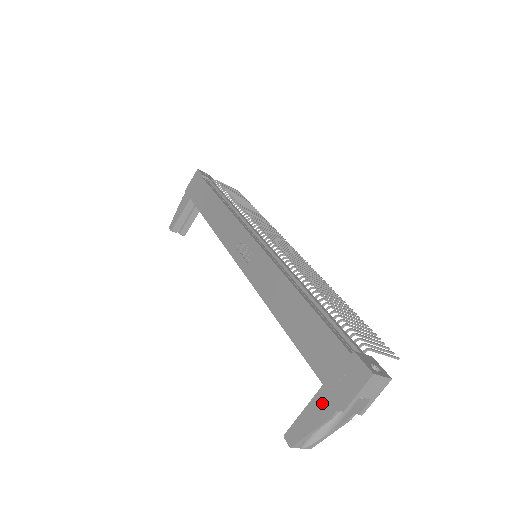
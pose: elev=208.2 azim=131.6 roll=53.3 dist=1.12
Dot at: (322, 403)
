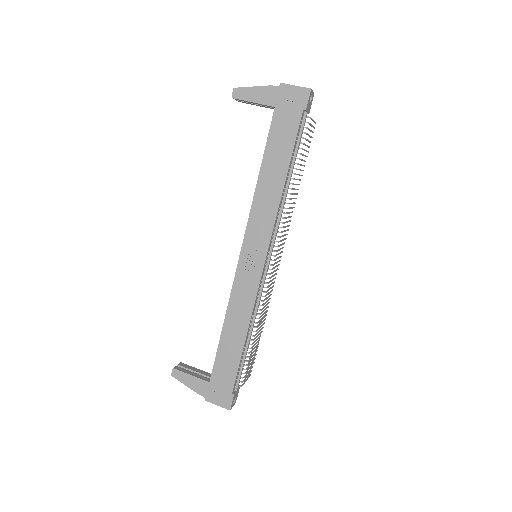
Dot at: (201, 386)
